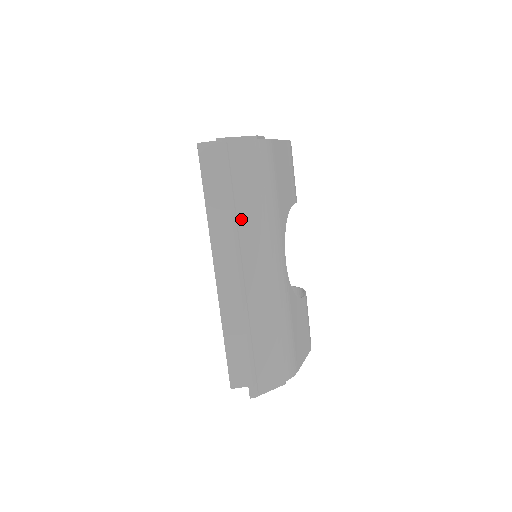
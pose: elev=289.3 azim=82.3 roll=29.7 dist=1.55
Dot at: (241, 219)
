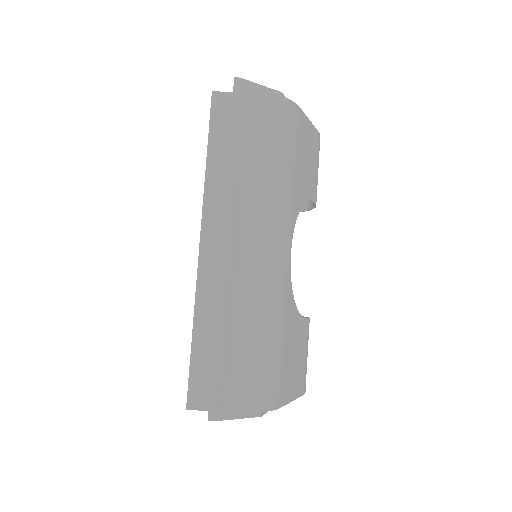
Dot at: (245, 176)
